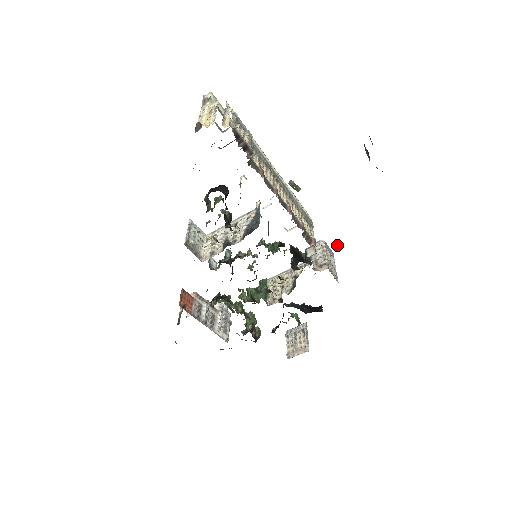
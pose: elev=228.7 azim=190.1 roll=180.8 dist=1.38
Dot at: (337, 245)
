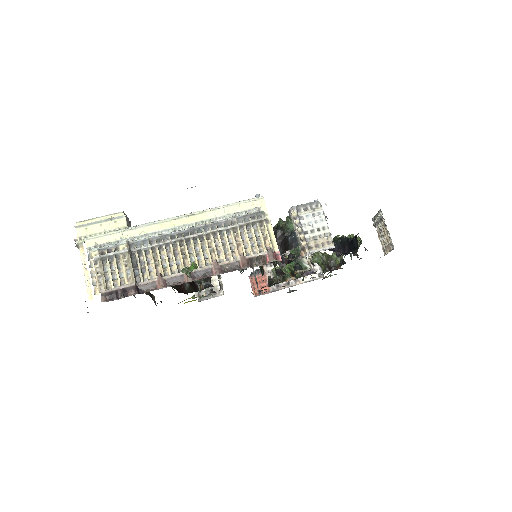
Dot at: occluded
